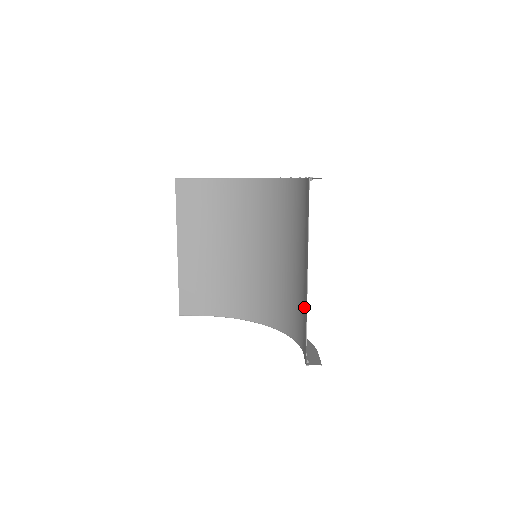
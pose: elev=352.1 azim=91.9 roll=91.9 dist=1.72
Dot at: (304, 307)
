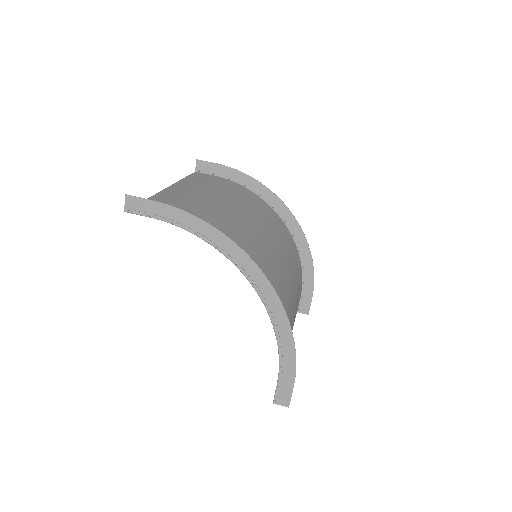
Dot at: occluded
